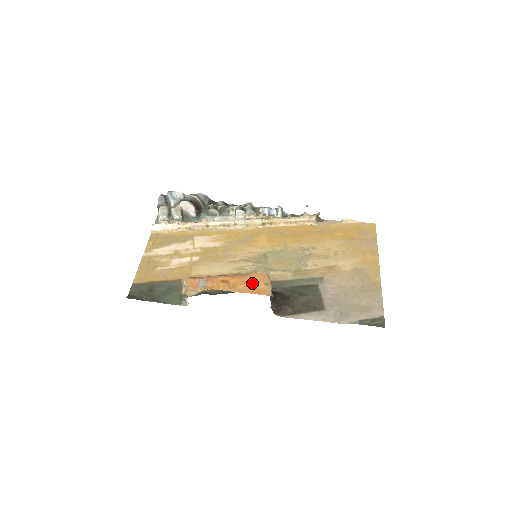
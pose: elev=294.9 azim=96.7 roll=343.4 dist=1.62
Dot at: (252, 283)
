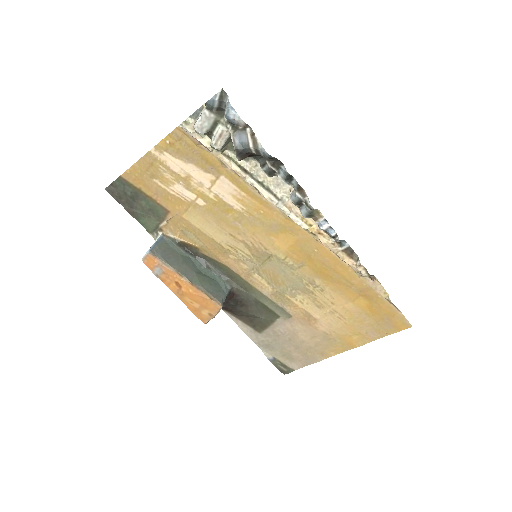
Dot at: (199, 305)
